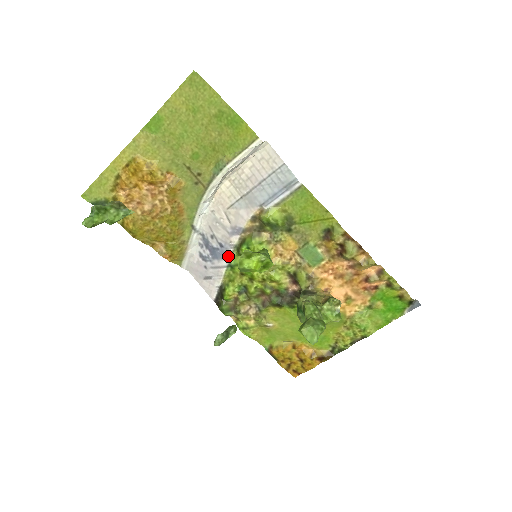
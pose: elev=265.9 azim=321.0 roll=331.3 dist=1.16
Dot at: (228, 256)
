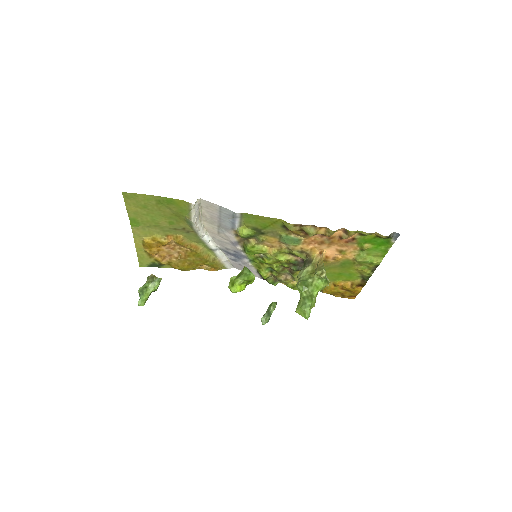
Dot at: (245, 256)
